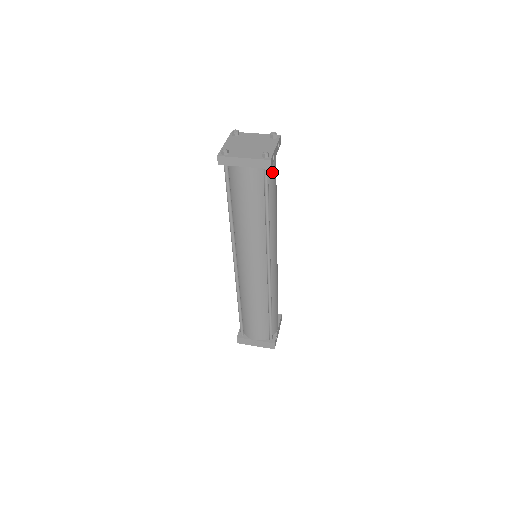
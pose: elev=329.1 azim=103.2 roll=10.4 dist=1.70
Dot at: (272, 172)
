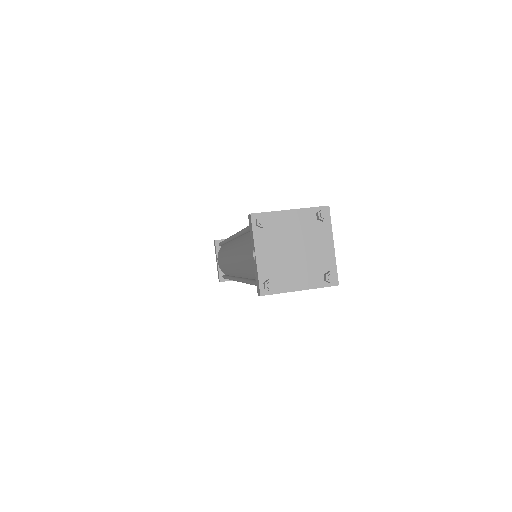
Dot at: occluded
